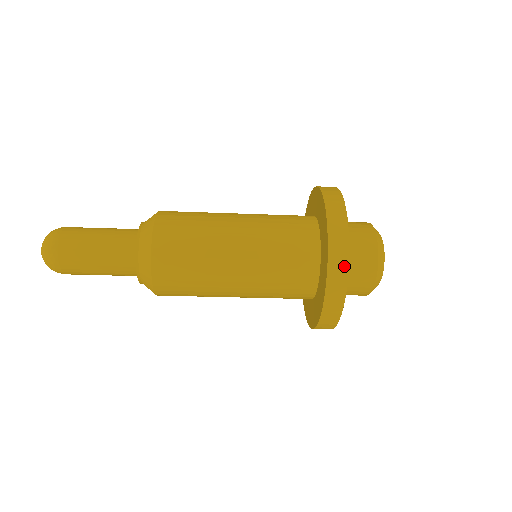
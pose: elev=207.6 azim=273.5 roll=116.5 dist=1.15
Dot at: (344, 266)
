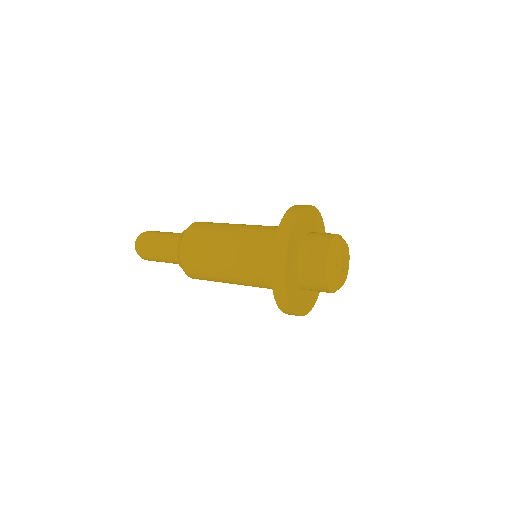
Dot at: (290, 310)
